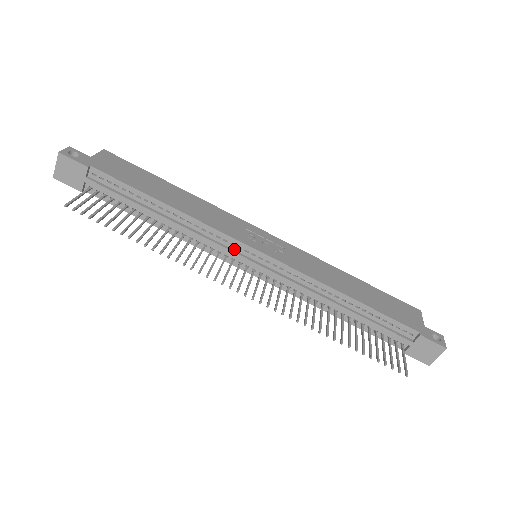
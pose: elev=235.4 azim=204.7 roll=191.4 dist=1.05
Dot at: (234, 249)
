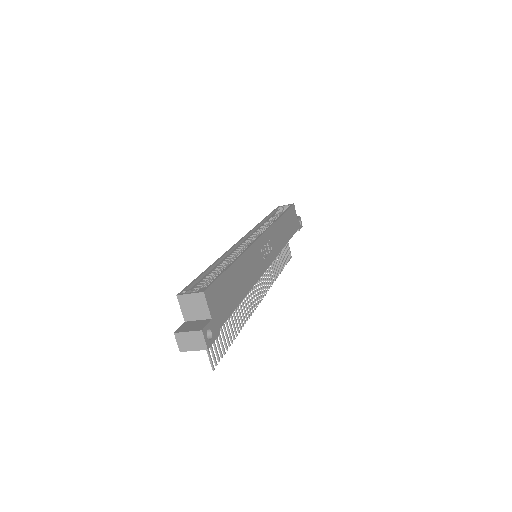
Dot at: occluded
